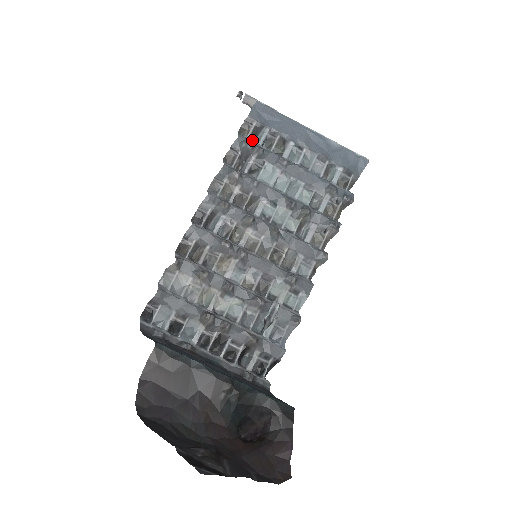
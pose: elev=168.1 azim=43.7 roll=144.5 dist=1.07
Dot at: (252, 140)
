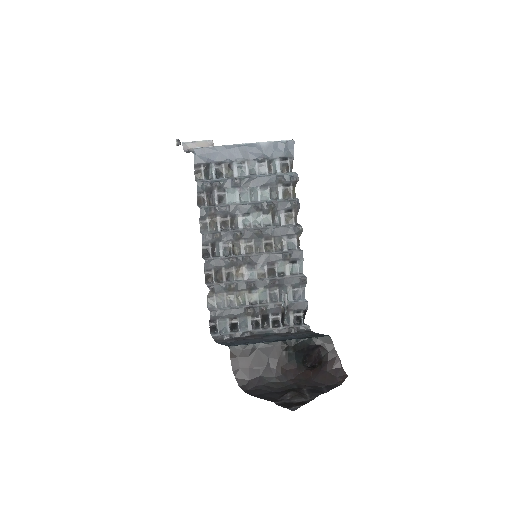
Dot at: (207, 178)
